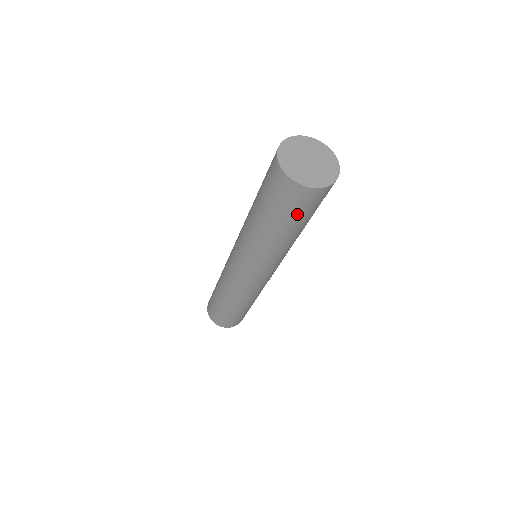
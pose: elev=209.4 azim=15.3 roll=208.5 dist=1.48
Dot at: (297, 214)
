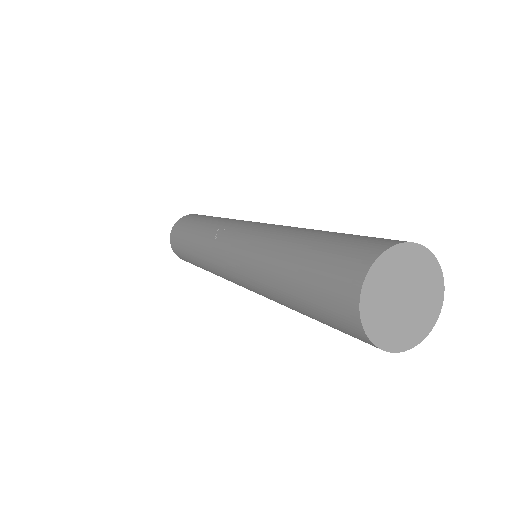
Dot at: occluded
